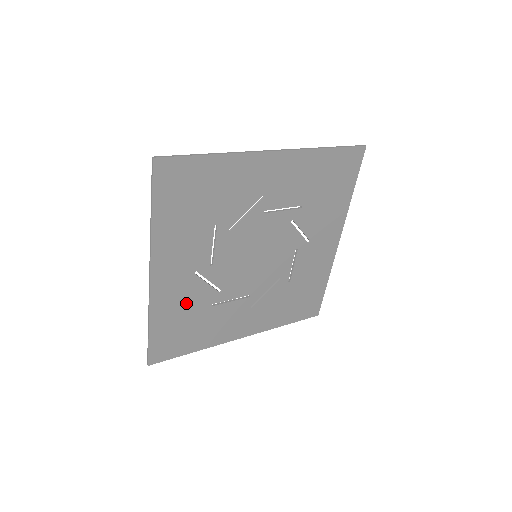
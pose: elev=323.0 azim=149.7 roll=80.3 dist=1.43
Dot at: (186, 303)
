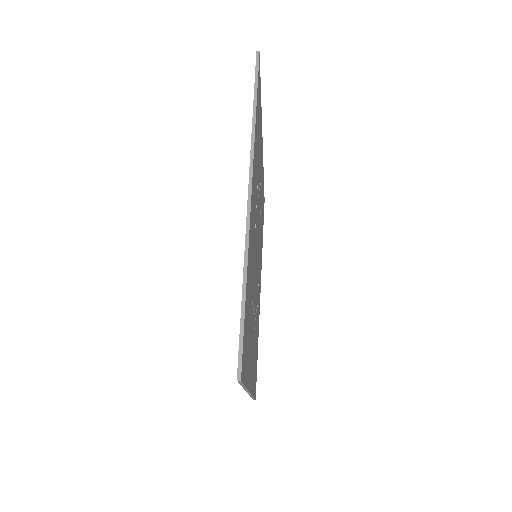
Dot at: (250, 273)
